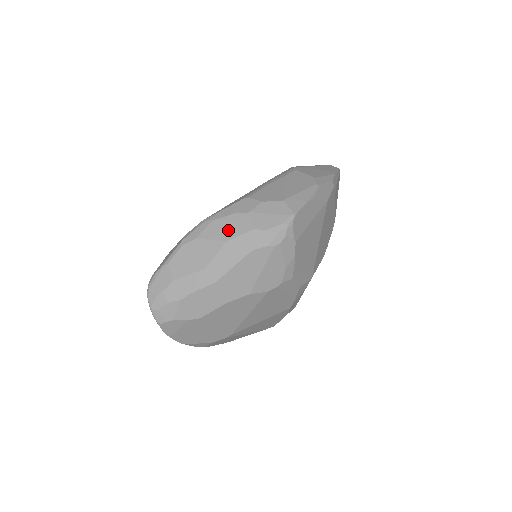
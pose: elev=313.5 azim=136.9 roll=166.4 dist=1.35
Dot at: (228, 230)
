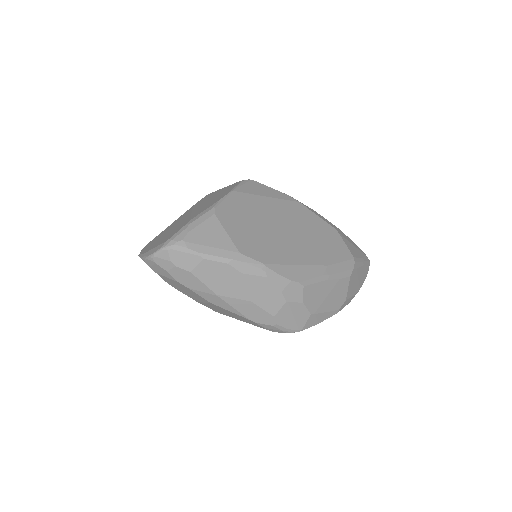
Dot at: (263, 296)
